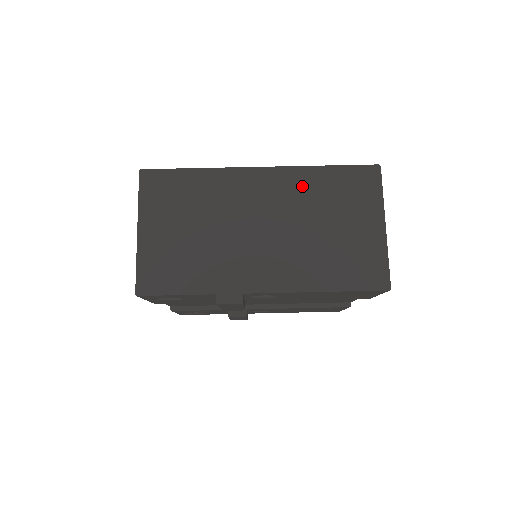
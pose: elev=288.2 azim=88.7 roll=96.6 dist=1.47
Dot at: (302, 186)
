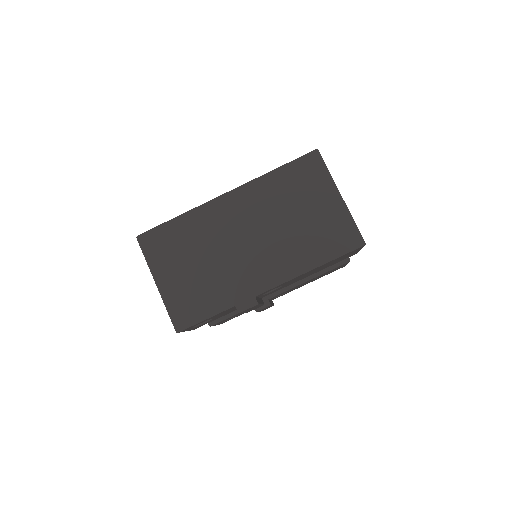
Dot at: (264, 194)
